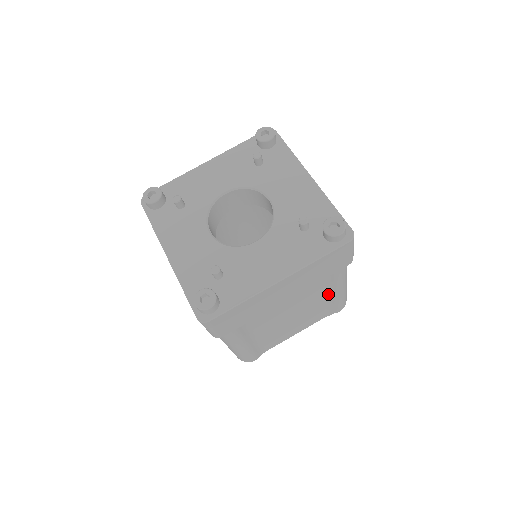
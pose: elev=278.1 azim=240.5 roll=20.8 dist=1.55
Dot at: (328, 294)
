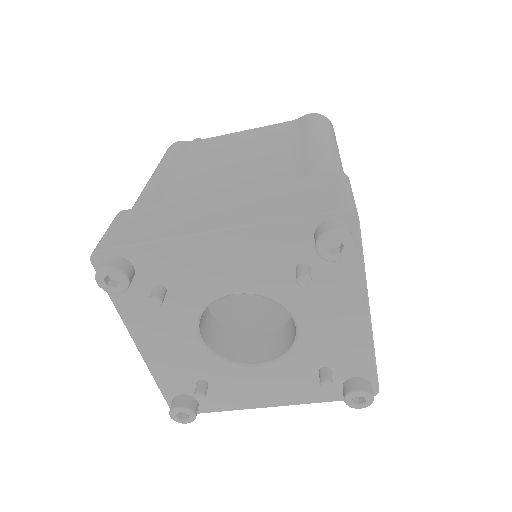
Dot at: occluded
